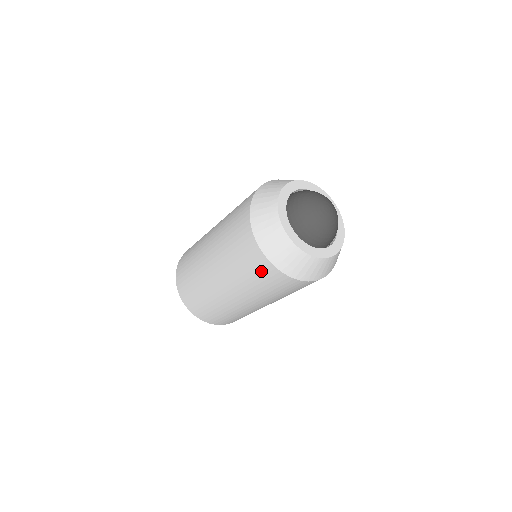
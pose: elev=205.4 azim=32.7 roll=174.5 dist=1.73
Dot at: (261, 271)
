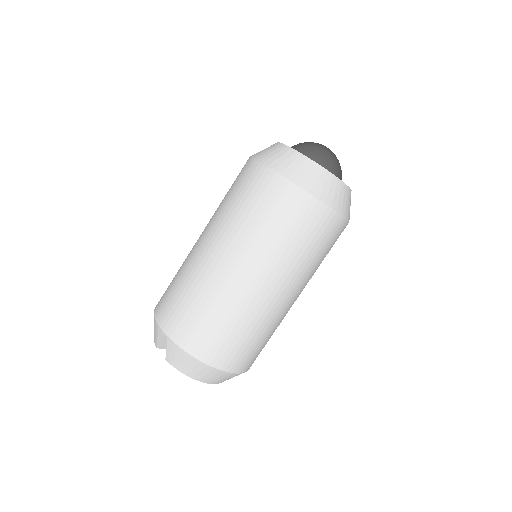
Dot at: (241, 176)
